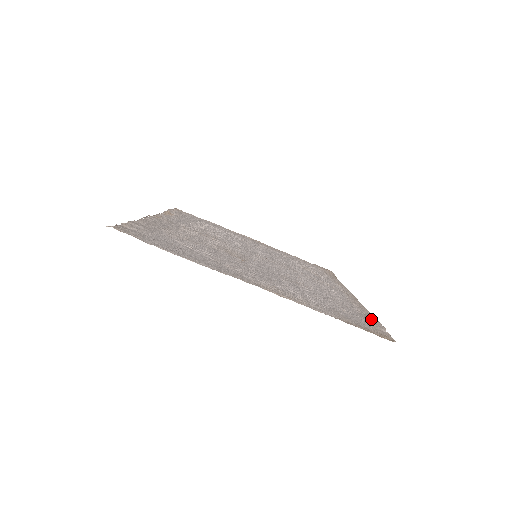
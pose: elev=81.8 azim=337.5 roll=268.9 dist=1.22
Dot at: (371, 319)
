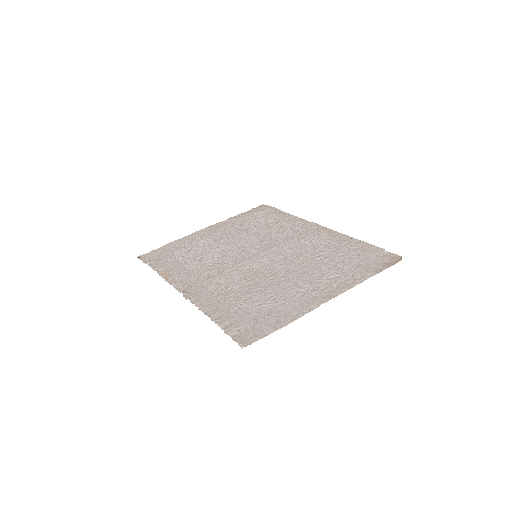
Dot at: (367, 247)
